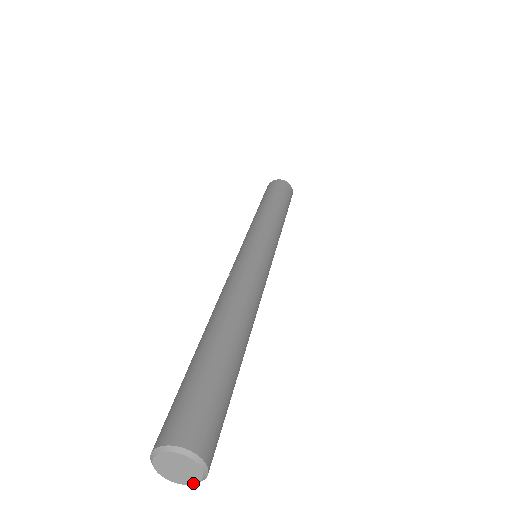
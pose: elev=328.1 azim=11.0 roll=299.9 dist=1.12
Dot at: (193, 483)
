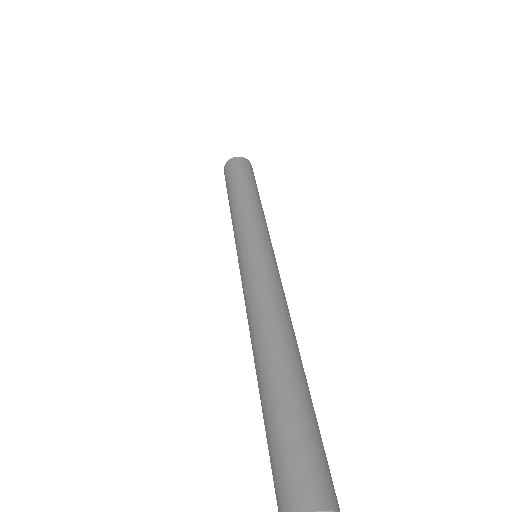
Dot at: out of frame
